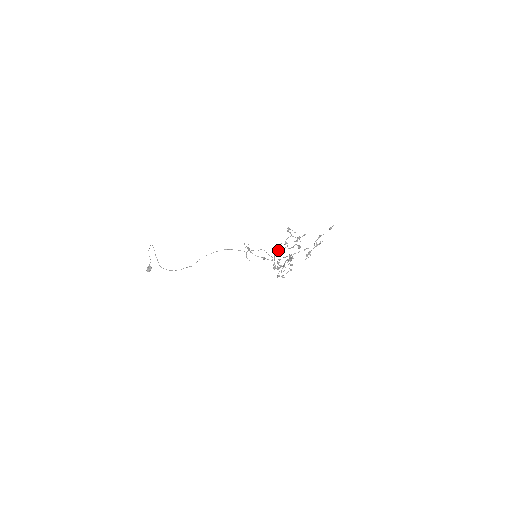
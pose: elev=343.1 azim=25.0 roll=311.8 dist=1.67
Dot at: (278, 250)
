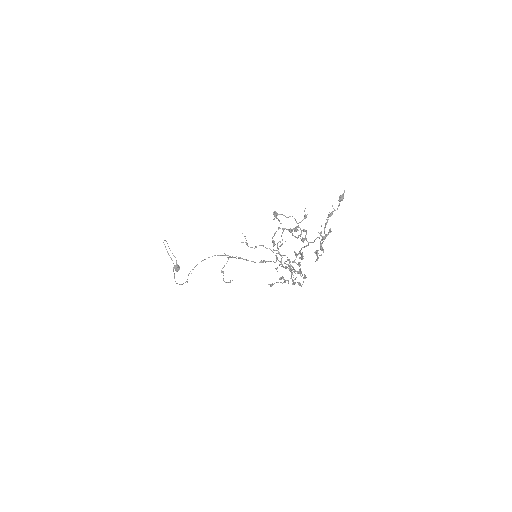
Dot at: occluded
